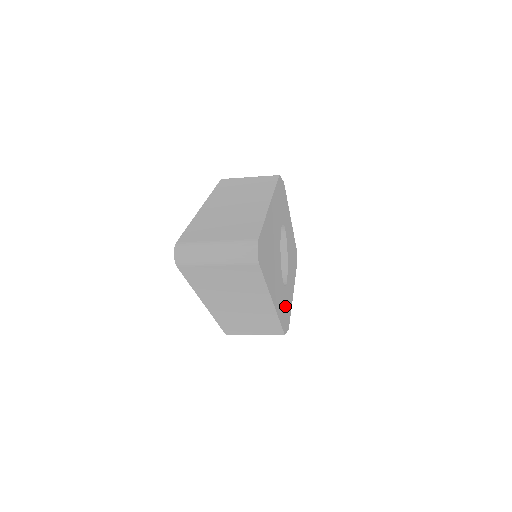
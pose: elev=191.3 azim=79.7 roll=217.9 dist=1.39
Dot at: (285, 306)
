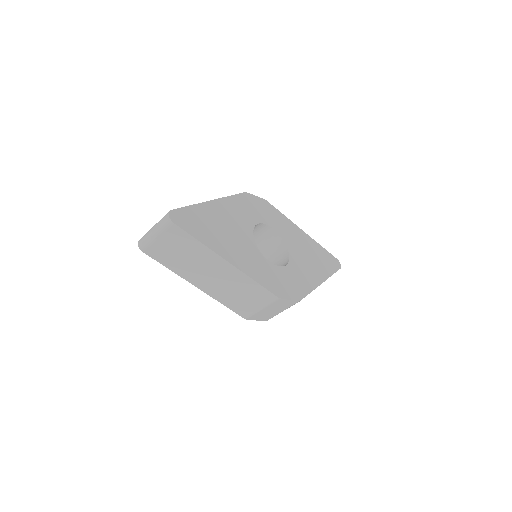
Dot at: (280, 280)
